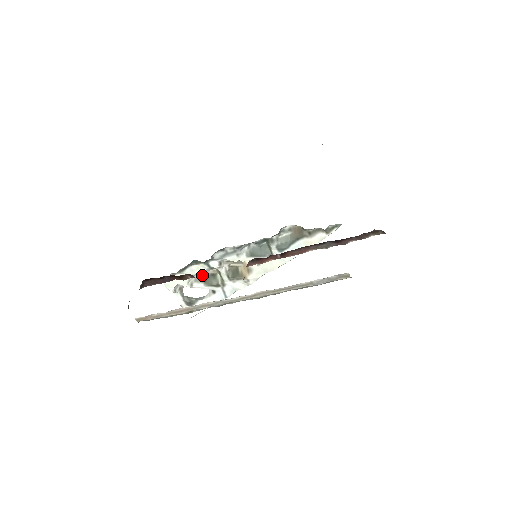
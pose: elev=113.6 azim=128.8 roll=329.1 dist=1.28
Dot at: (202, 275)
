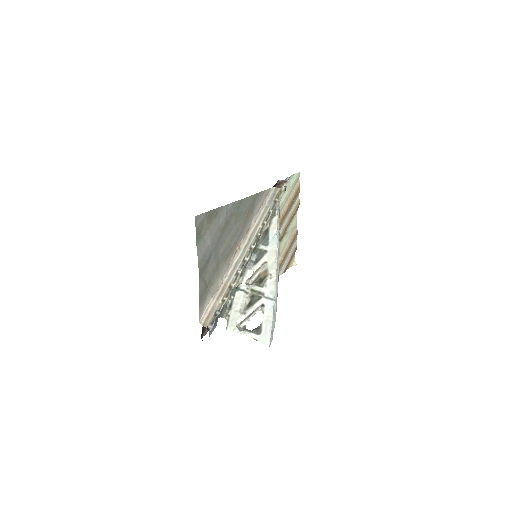
Dot at: (247, 305)
